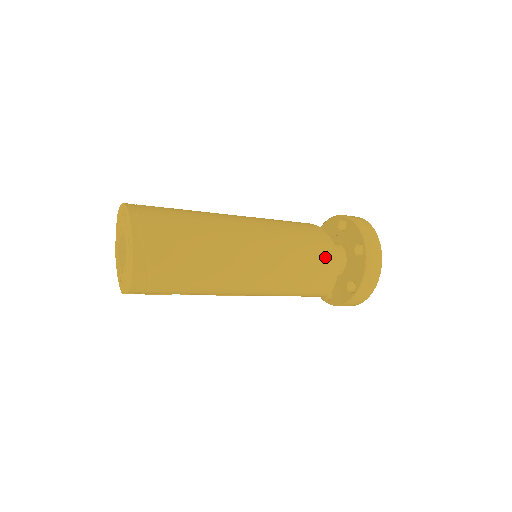
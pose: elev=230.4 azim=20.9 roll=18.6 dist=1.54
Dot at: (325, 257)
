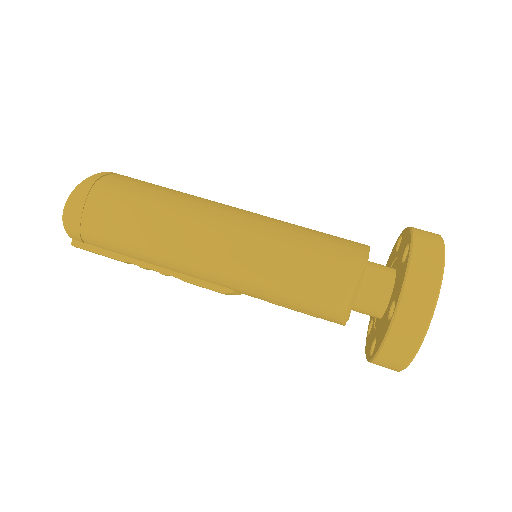
Dot at: (343, 251)
